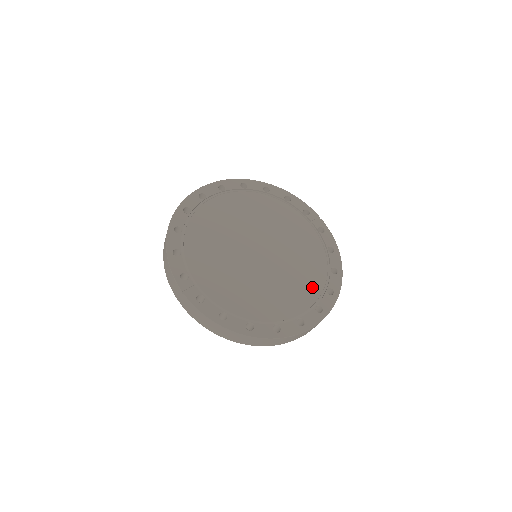
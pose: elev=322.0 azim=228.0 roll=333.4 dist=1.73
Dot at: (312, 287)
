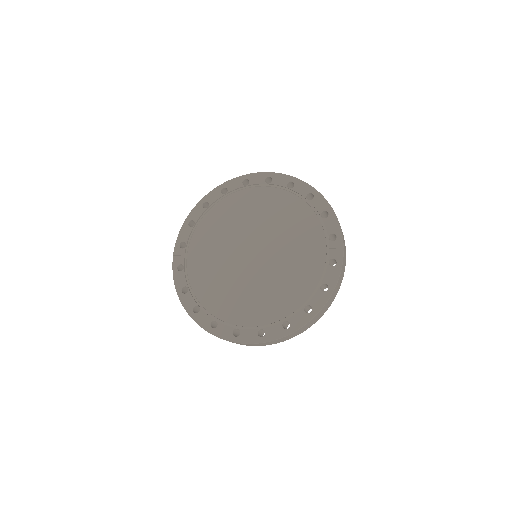
Dot at: (273, 311)
